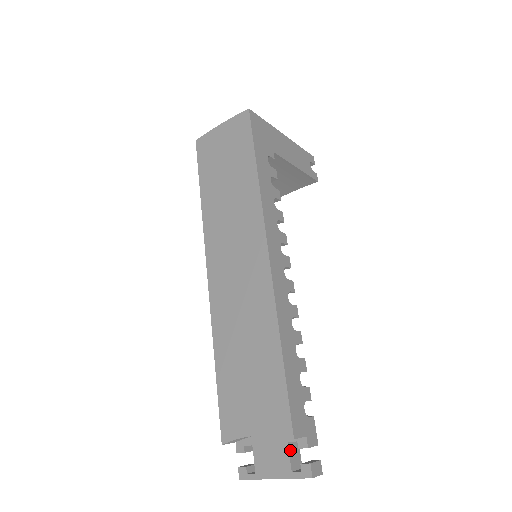
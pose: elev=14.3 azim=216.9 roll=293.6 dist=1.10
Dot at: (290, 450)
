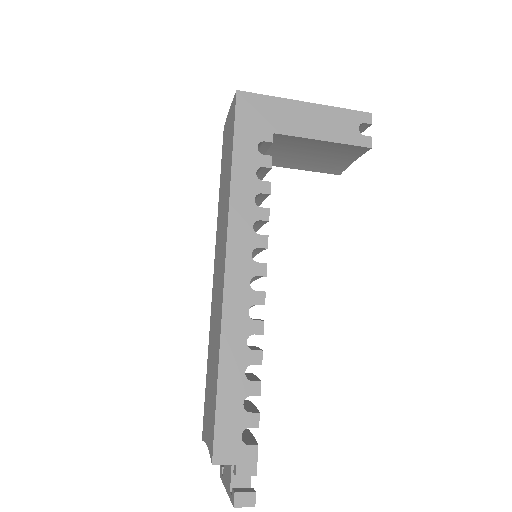
Dot at: occluded
